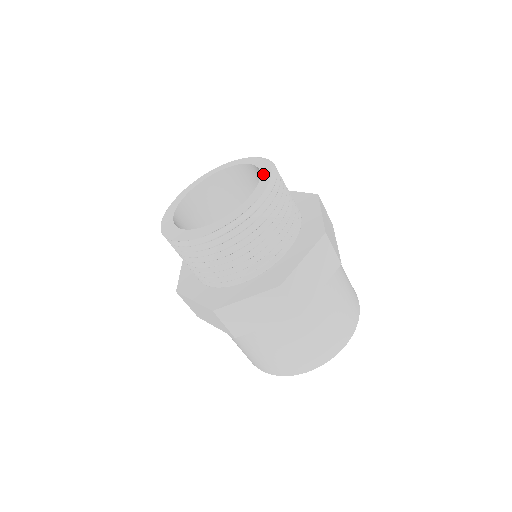
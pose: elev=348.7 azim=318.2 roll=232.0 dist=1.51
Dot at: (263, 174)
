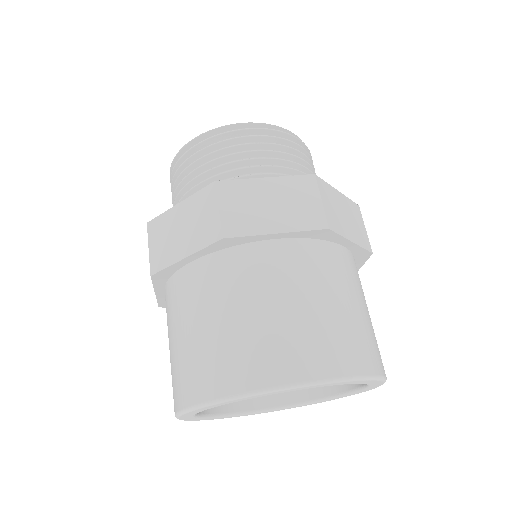
Dot at: occluded
